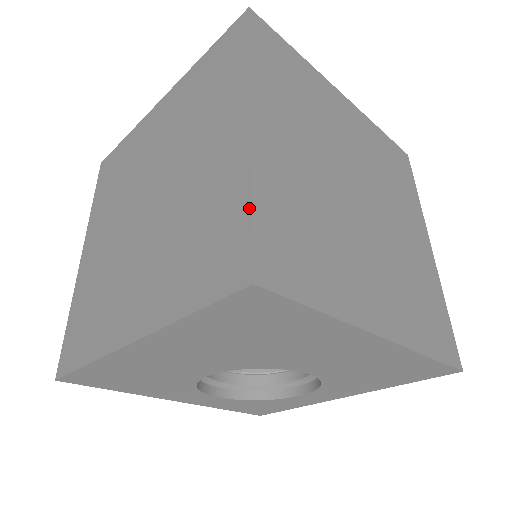
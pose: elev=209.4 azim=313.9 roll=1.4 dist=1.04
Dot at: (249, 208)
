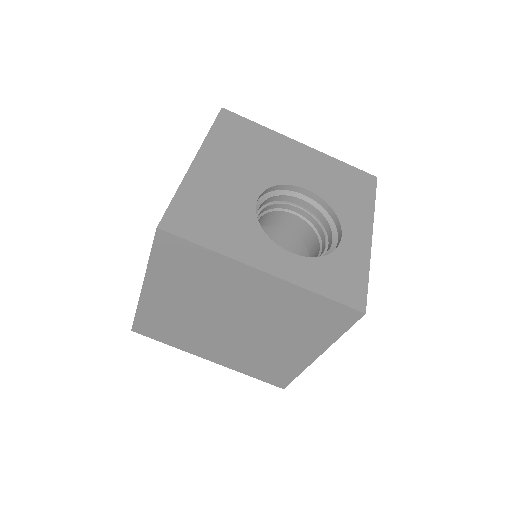
Dot at: occluded
